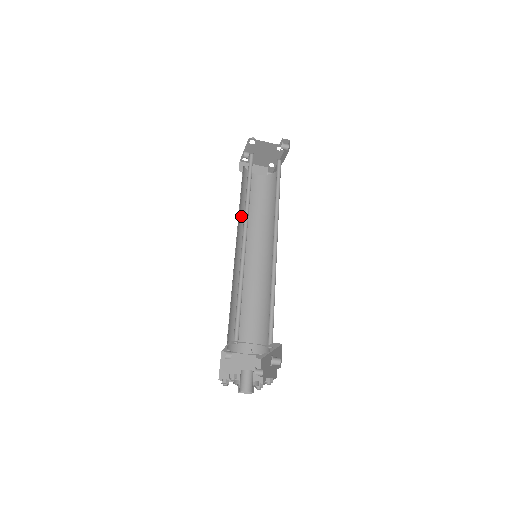
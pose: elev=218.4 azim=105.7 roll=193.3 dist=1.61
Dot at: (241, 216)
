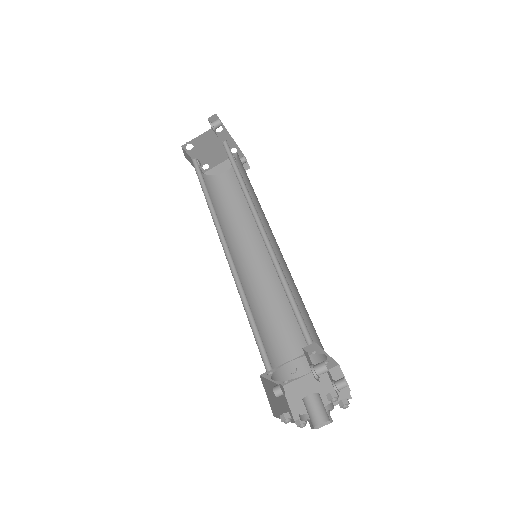
Dot at: (227, 225)
